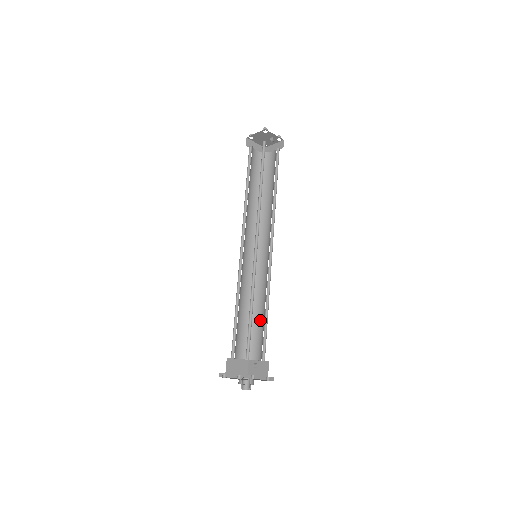
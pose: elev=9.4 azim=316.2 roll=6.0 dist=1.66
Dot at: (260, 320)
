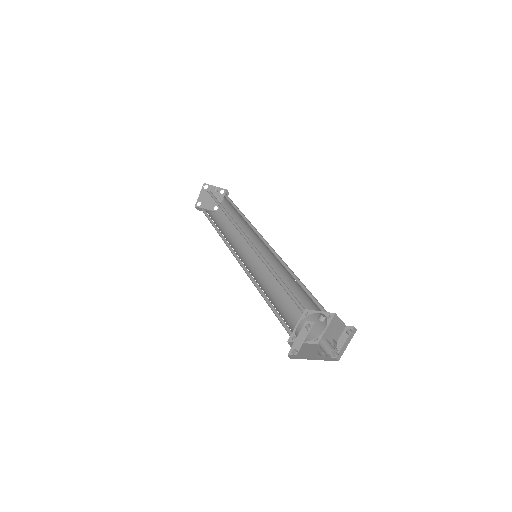
Dot at: (299, 298)
